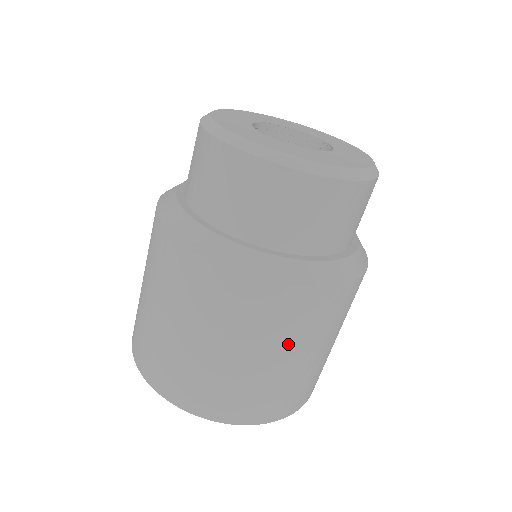
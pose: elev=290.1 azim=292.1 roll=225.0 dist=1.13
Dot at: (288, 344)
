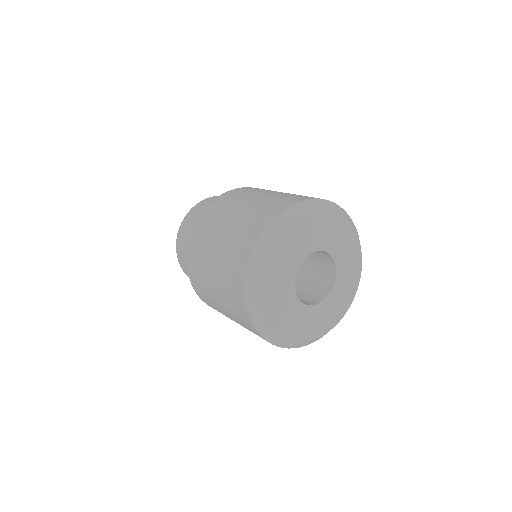
Dot at: occluded
